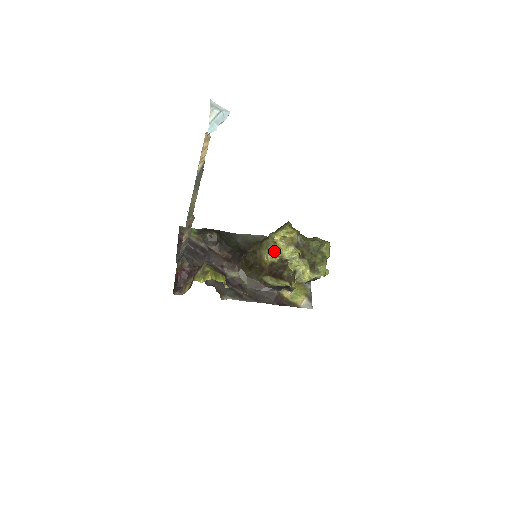
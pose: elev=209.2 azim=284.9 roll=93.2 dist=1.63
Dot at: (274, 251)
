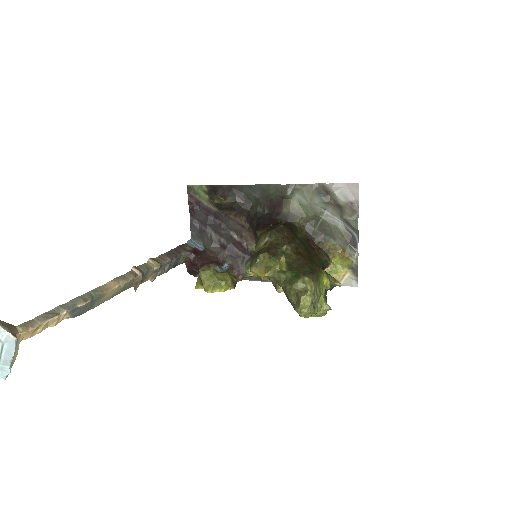
Dot at: occluded
